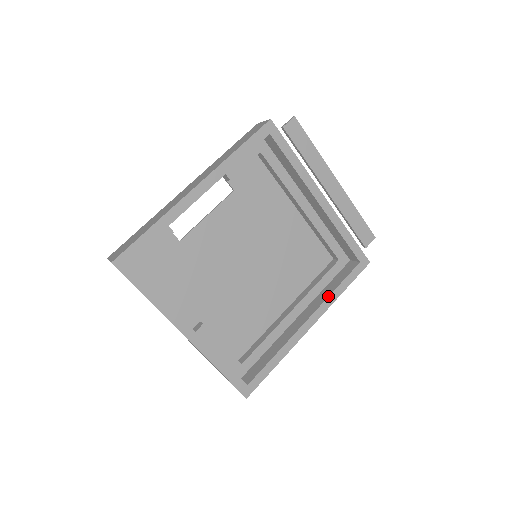
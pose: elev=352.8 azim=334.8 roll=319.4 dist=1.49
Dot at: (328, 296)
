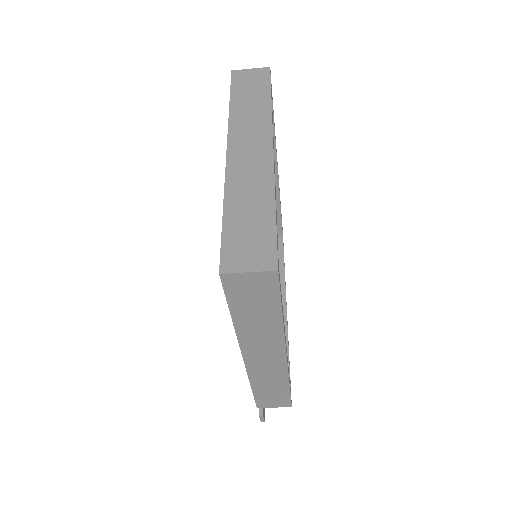
Dot at: occluded
